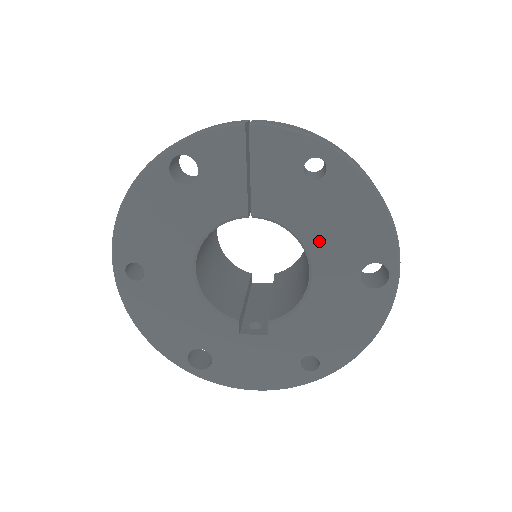
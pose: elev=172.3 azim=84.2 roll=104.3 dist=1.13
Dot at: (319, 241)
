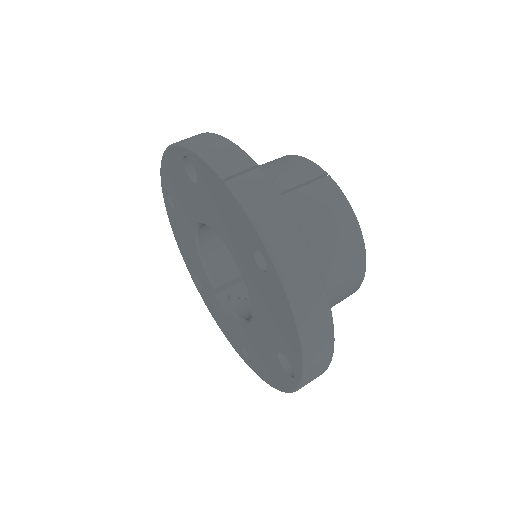
Dot at: (258, 305)
